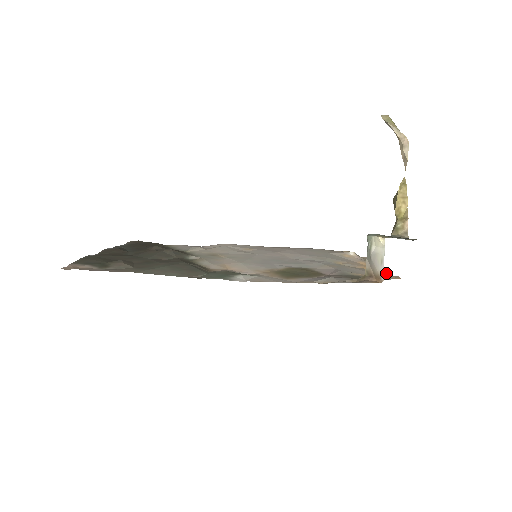
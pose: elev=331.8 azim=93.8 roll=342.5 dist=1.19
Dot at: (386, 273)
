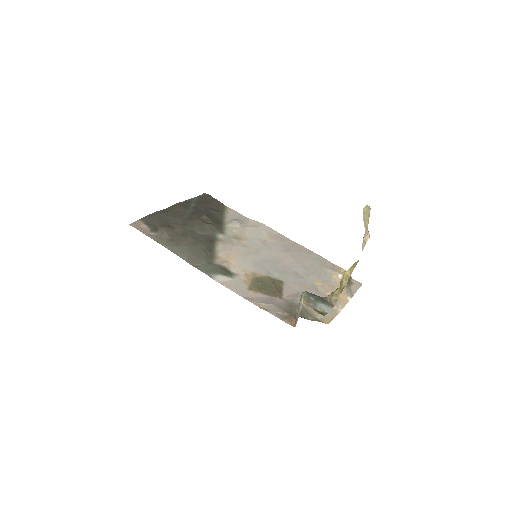
Dot at: (339, 309)
